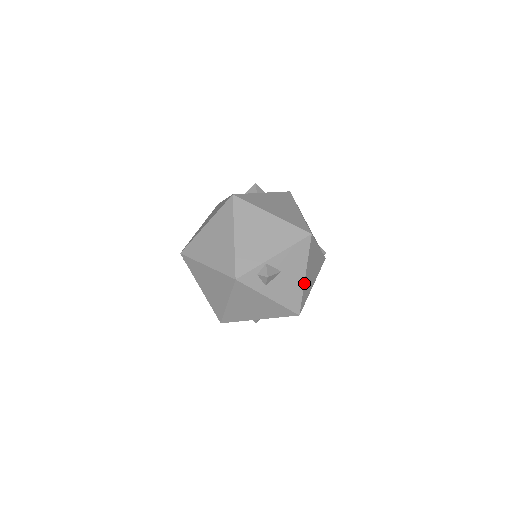
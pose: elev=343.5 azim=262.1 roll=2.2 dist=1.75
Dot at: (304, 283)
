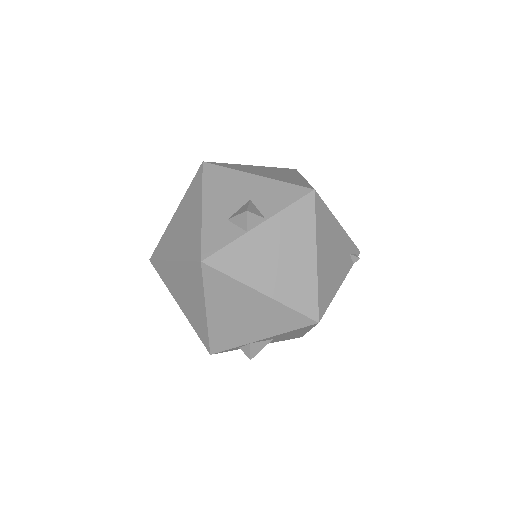
Dot at: (308, 331)
